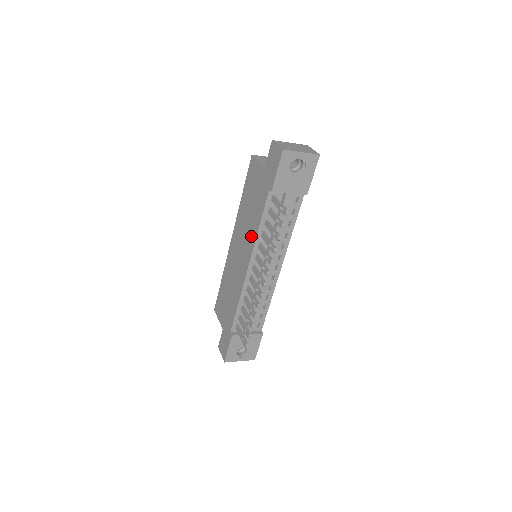
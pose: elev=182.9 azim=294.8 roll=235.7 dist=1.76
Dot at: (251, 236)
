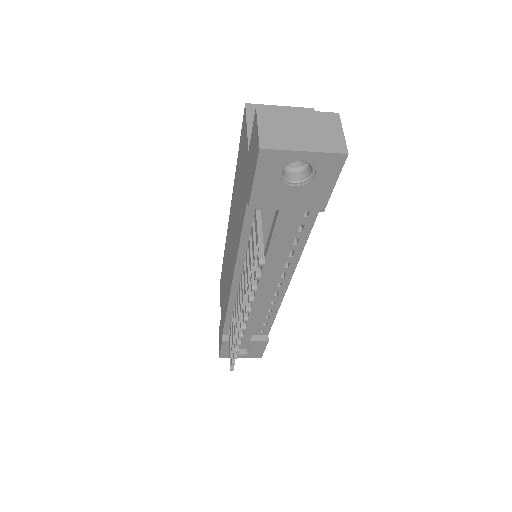
Dot at: (235, 245)
